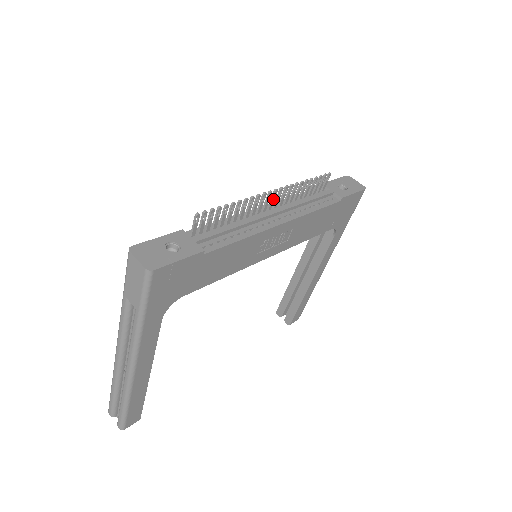
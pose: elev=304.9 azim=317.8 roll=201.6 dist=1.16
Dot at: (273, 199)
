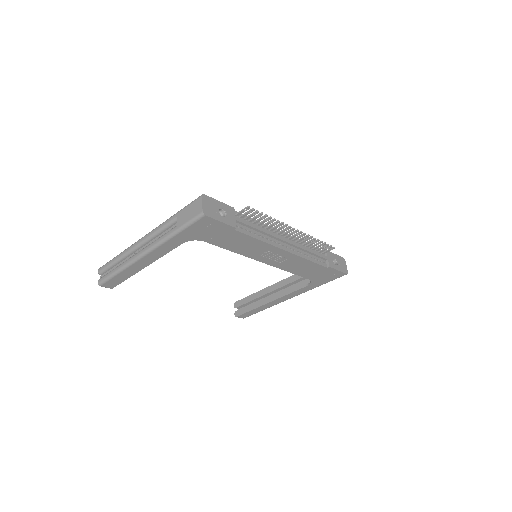
Dot at: (292, 234)
